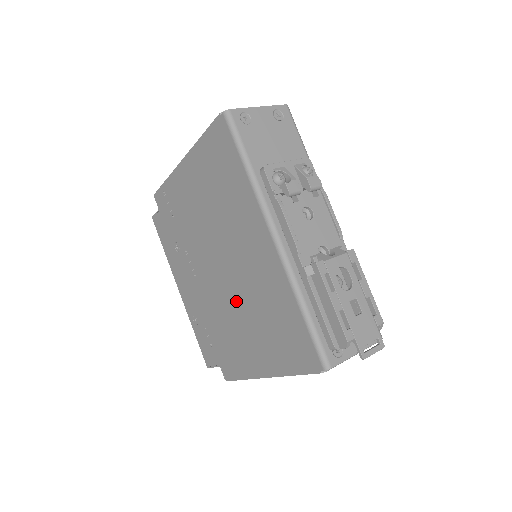
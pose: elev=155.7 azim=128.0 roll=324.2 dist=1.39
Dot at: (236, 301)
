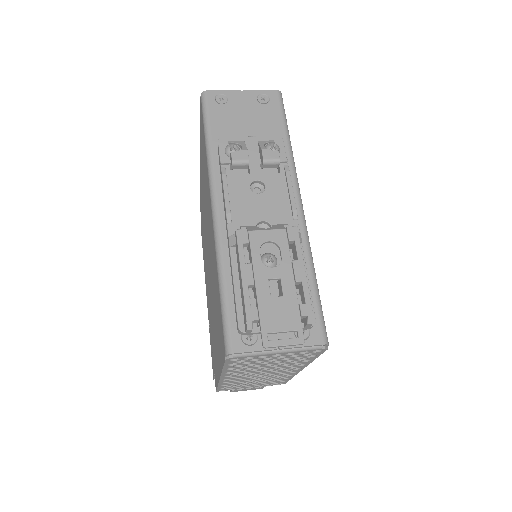
Dot at: occluded
